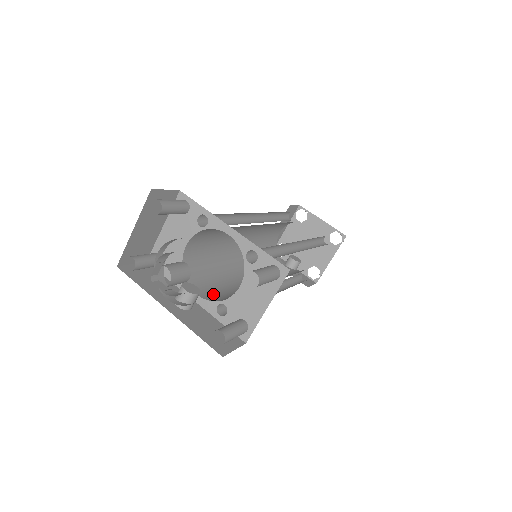
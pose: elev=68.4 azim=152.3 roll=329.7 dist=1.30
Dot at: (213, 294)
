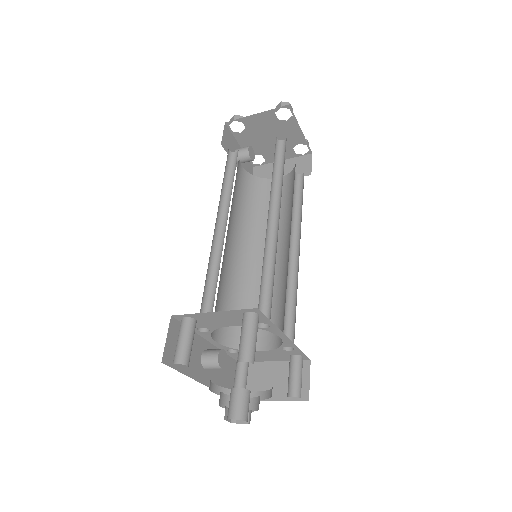
Dot at: occluded
